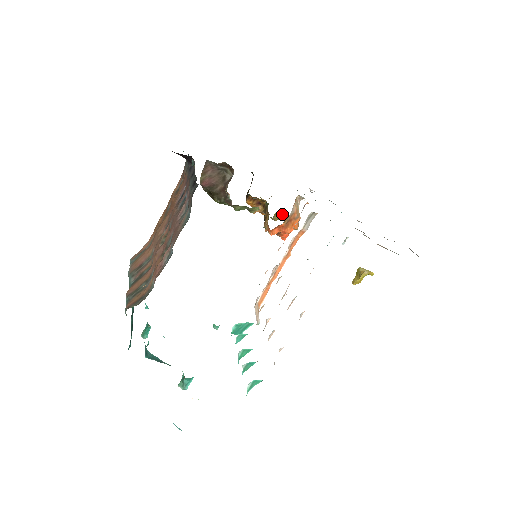
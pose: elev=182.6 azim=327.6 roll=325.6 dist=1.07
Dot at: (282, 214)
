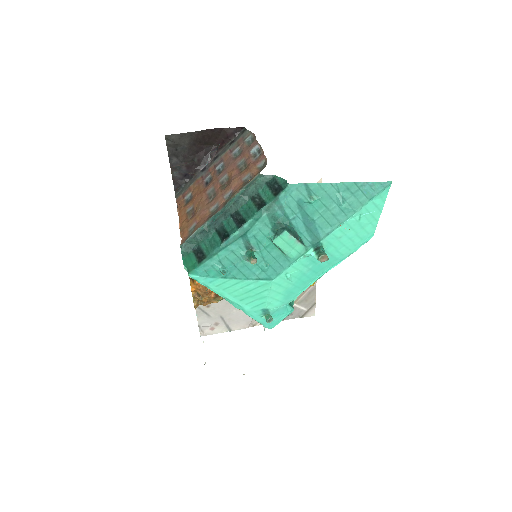
Dot at: occluded
